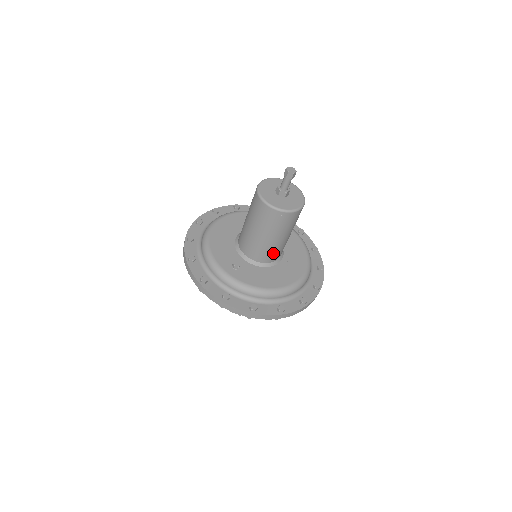
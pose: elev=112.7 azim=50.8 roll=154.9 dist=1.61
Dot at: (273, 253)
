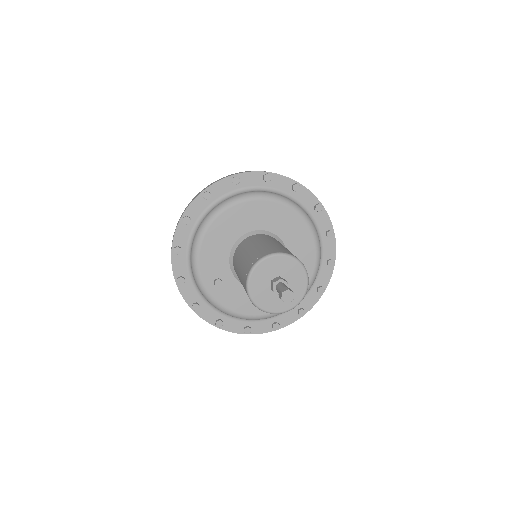
Dot at: occluded
